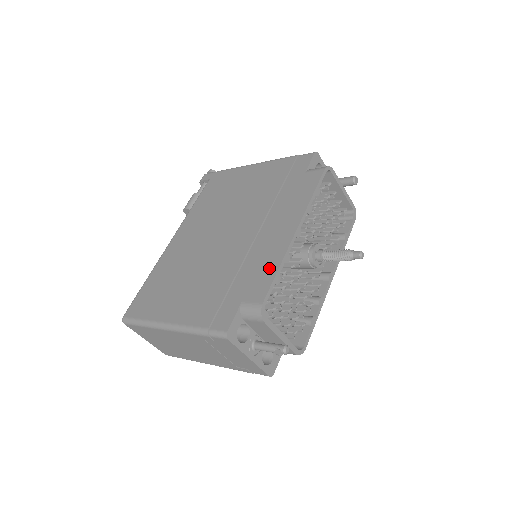
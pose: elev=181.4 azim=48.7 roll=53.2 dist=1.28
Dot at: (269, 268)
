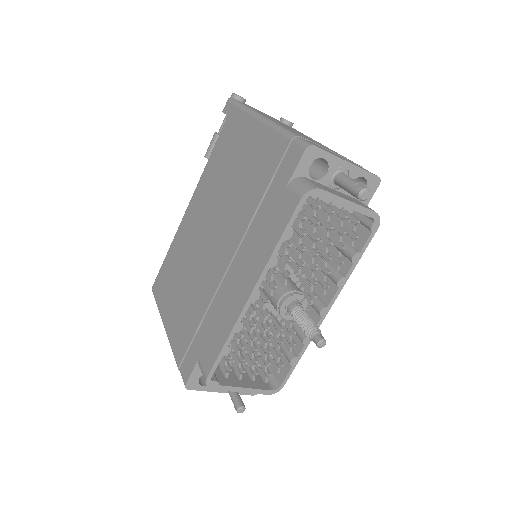
Dot at: (221, 333)
